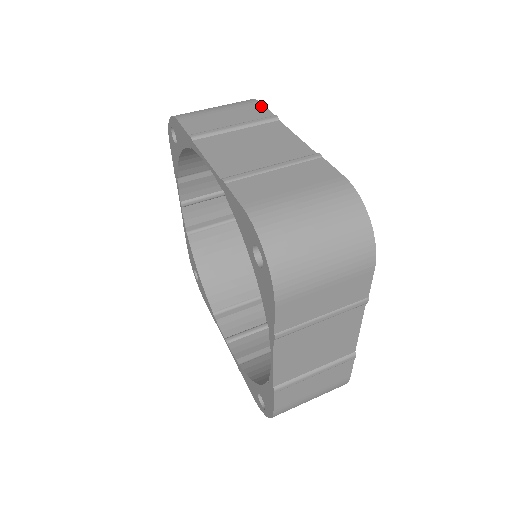
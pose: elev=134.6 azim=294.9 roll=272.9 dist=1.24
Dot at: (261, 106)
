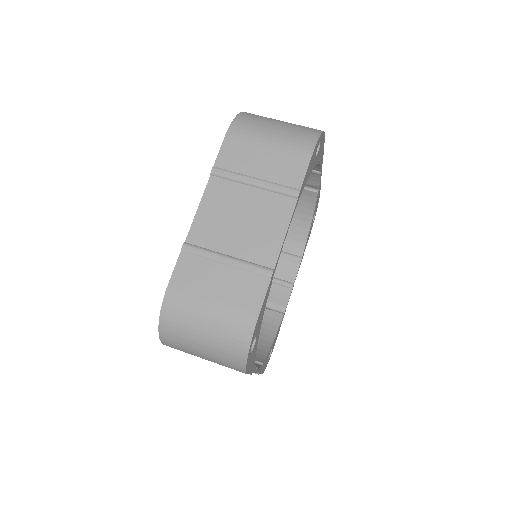
Dot at: (305, 166)
